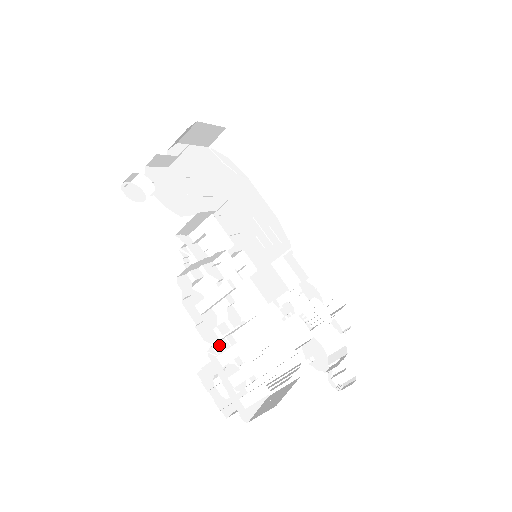
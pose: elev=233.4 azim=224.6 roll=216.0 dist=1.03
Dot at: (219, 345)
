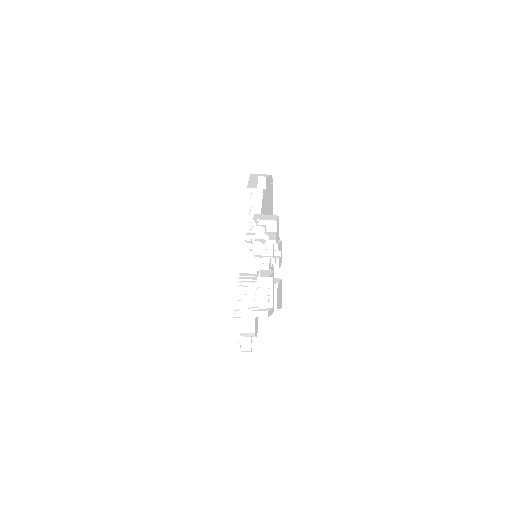
Dot at: (259, 273)
